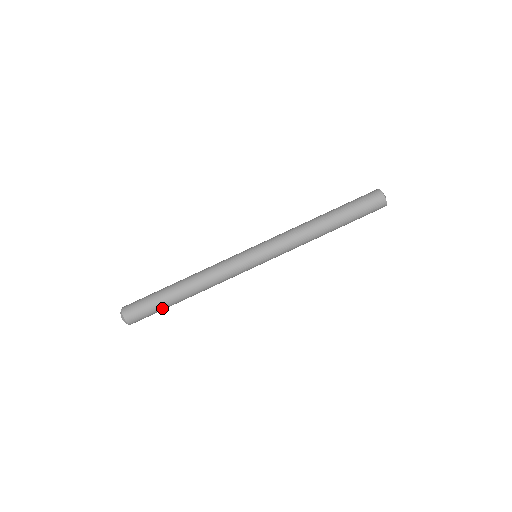
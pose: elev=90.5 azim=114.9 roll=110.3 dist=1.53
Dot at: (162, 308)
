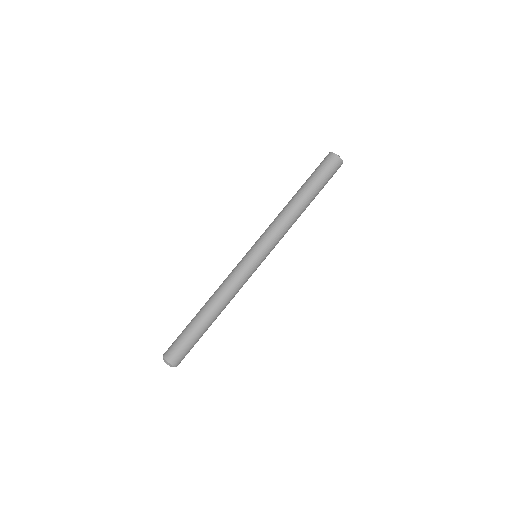
Dot at: occluded
